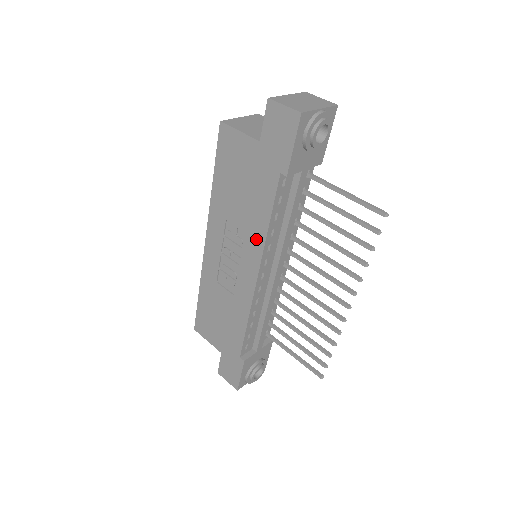
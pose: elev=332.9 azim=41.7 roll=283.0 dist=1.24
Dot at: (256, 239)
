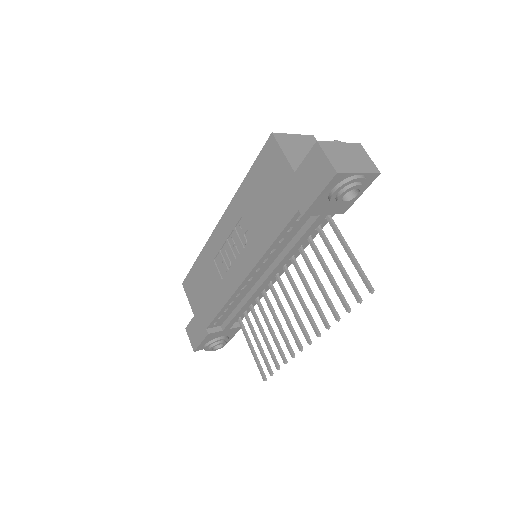
Dot at: (257, 248)
